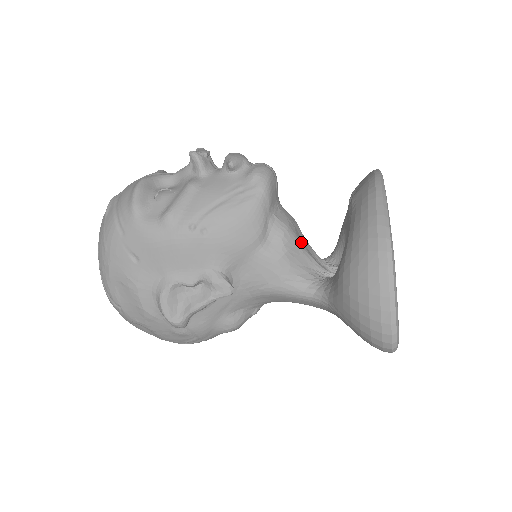
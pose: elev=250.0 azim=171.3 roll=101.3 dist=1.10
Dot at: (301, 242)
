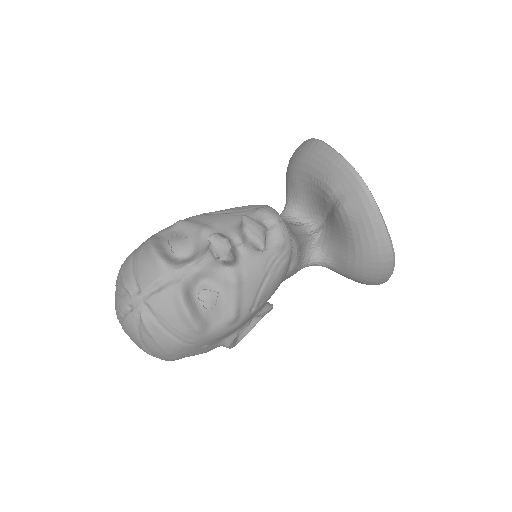
Dot at: (298, 239)
